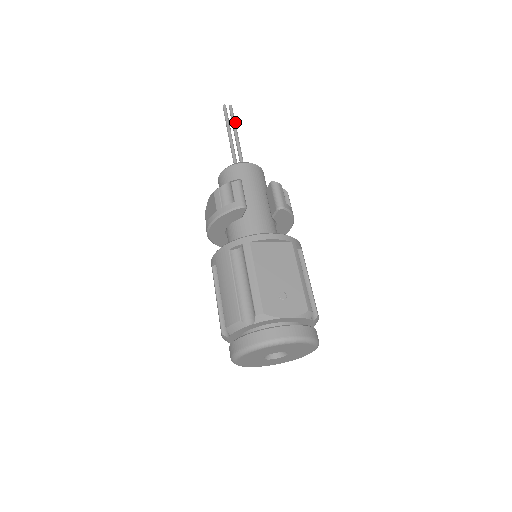
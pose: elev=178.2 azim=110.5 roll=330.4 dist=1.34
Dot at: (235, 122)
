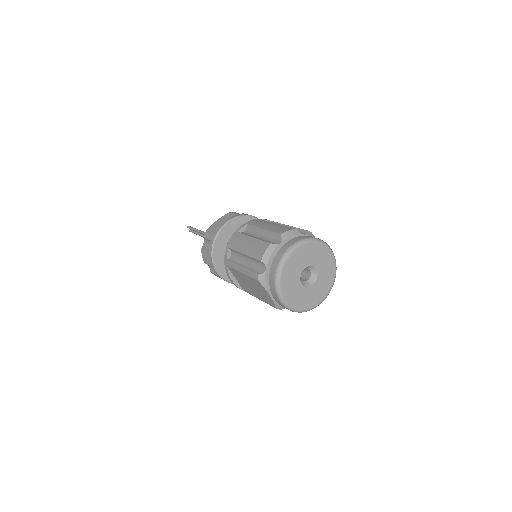
Dot at: occluded
